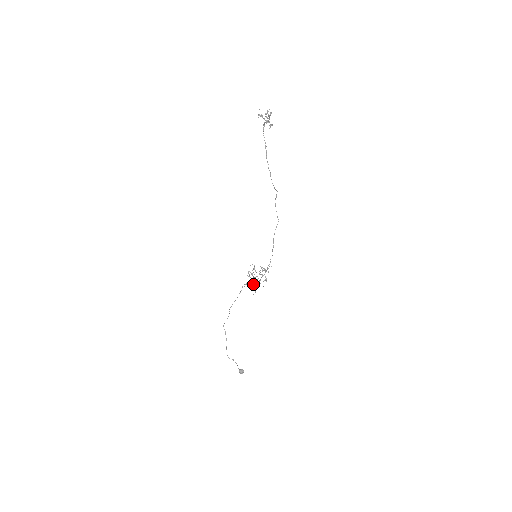
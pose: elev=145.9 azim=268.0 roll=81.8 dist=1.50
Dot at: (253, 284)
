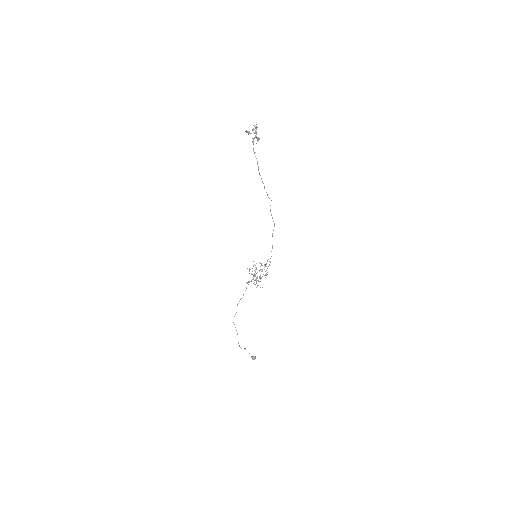
Dot at: (255, 280)
